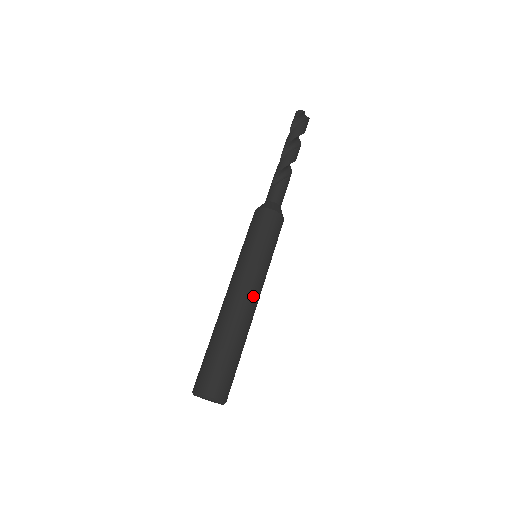
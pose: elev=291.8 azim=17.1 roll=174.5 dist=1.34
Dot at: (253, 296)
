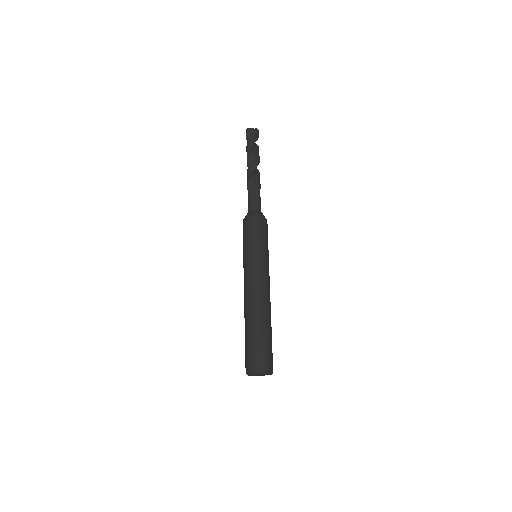
Dot at: (254, 287)
